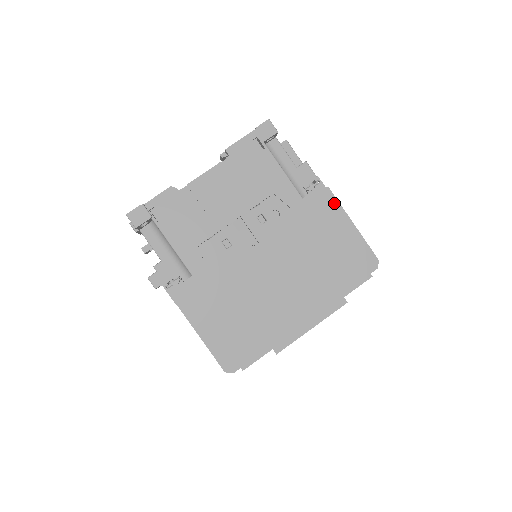
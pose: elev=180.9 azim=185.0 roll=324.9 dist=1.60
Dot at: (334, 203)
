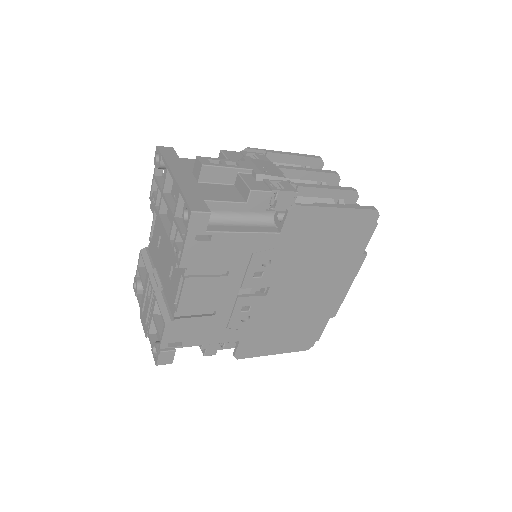
Dot at: (310, 211)
